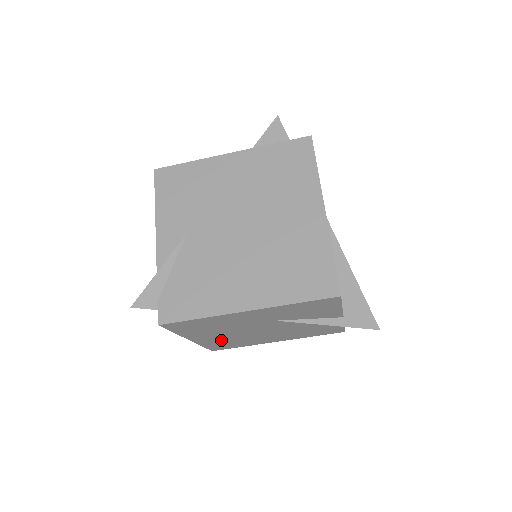
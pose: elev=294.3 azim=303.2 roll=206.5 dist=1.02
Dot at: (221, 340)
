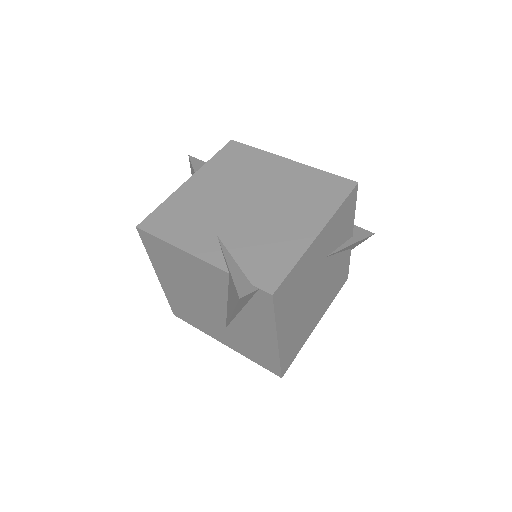
Dot at: (293, 334)
